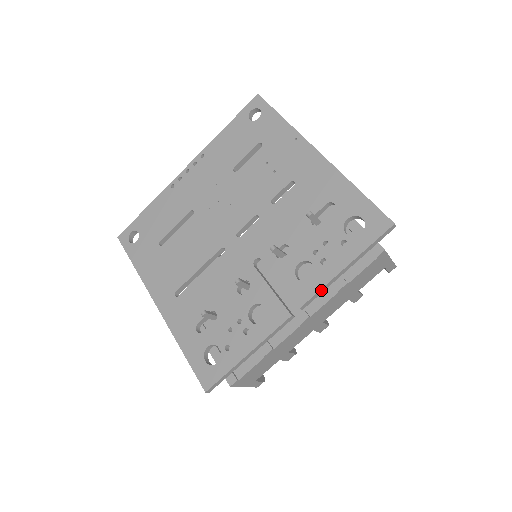
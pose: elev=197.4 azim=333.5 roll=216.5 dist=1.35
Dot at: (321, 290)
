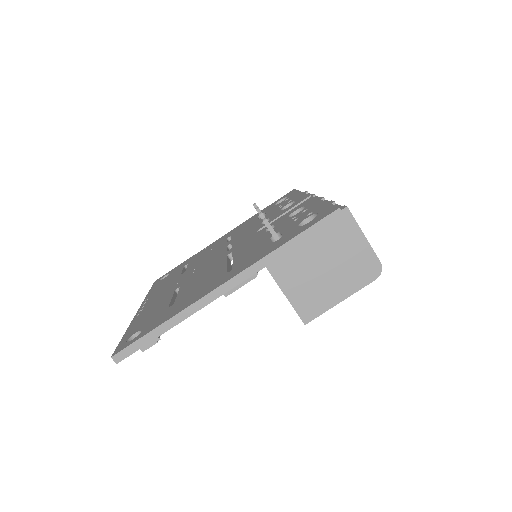
Dot at: occluded
